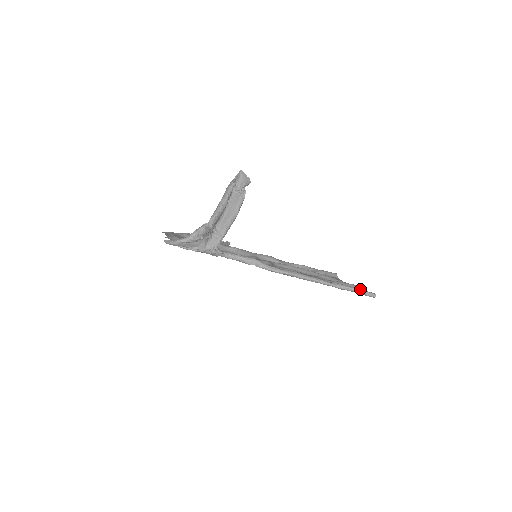
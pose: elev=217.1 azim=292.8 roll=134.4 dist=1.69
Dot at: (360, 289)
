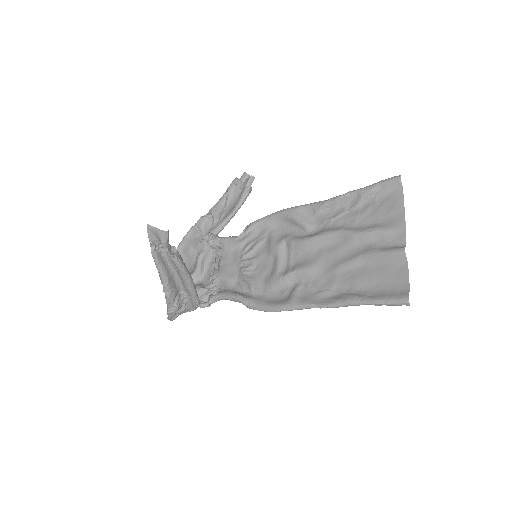
Dot at: (380, 301)
